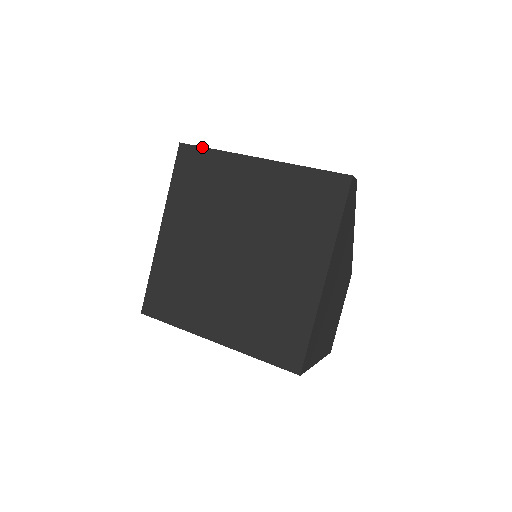
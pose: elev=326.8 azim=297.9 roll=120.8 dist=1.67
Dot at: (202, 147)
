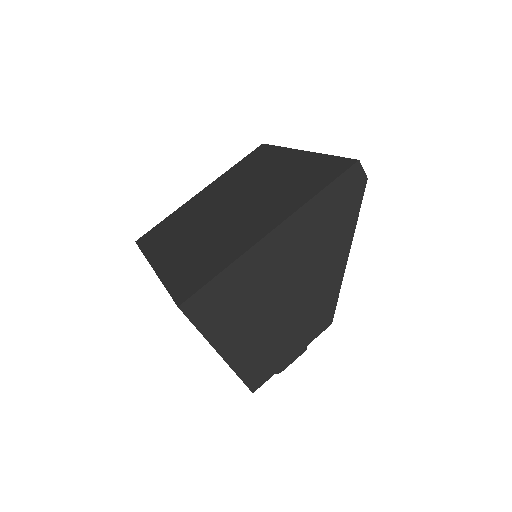
Dot at: (273, 145)
